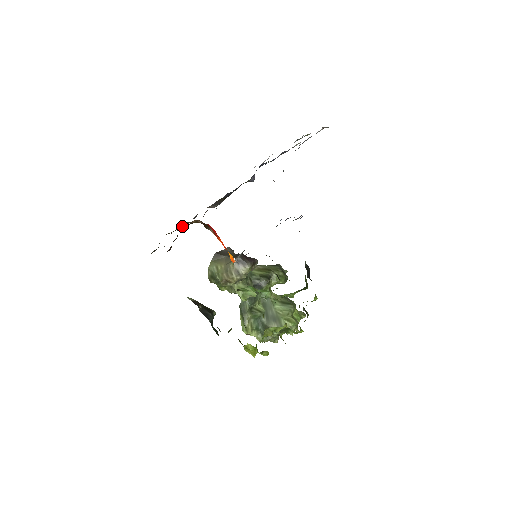
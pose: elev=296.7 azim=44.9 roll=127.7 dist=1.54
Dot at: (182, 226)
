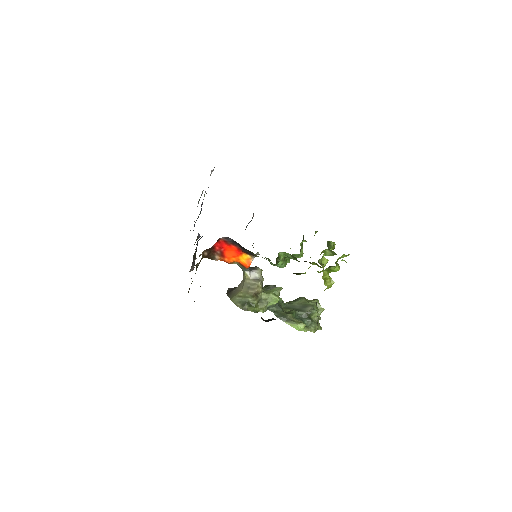
Dot at: (196, 269)
